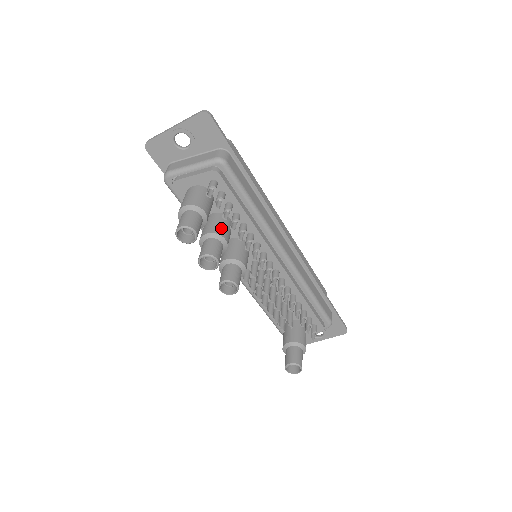
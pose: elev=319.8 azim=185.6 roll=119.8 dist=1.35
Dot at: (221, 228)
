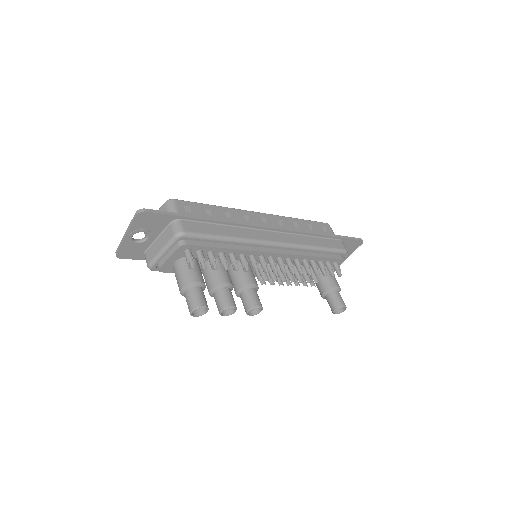
Dot at: (218, 276)
